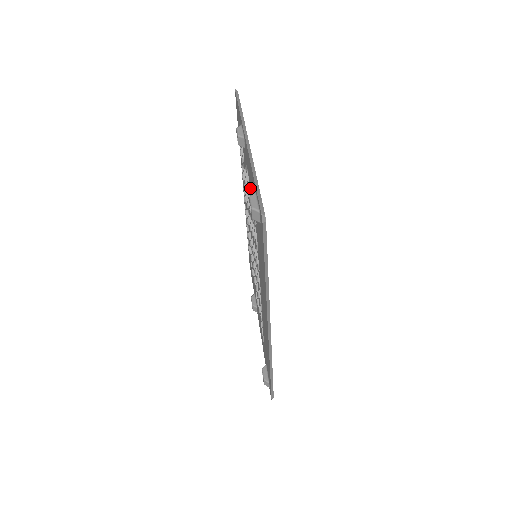
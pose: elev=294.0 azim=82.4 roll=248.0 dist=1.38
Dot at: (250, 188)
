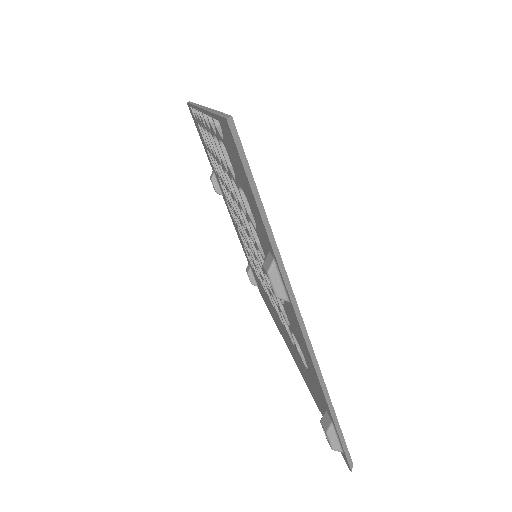
Dot at: (289, 321)
